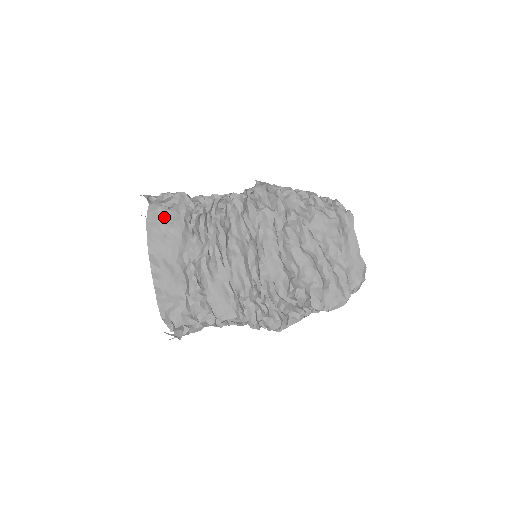
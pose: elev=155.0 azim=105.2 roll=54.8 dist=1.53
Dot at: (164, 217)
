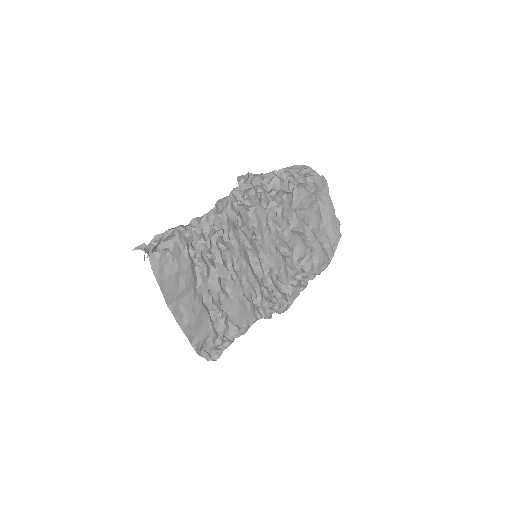
Dot at: (169, 263)
